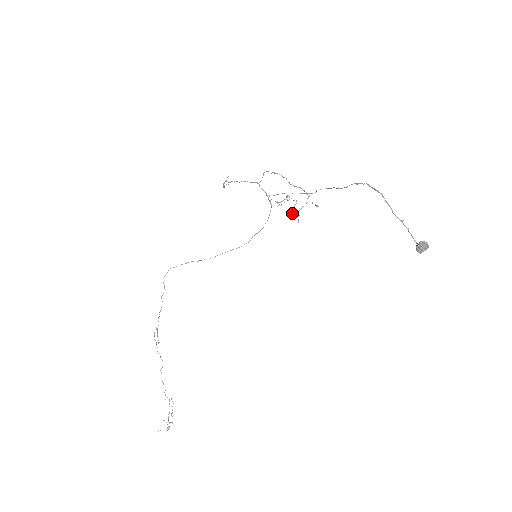
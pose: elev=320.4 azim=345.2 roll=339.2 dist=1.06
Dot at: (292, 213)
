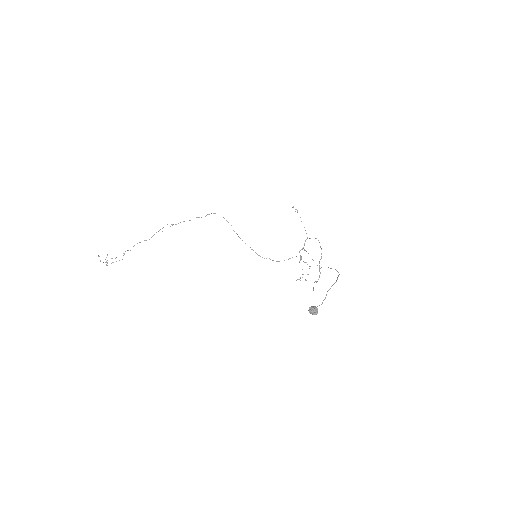
Dot at: occluded
